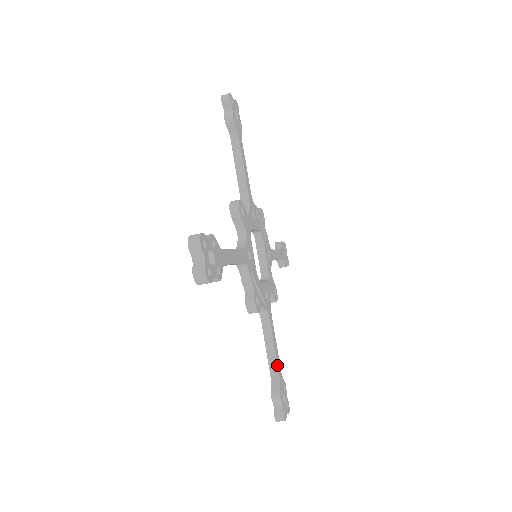
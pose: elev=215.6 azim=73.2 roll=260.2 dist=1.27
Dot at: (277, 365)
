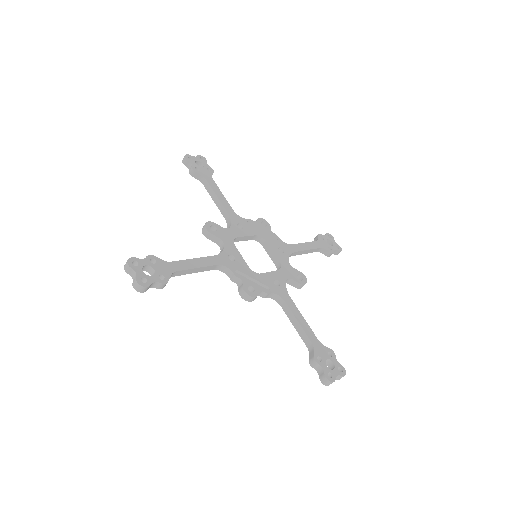
Dot at: (307, 336)
